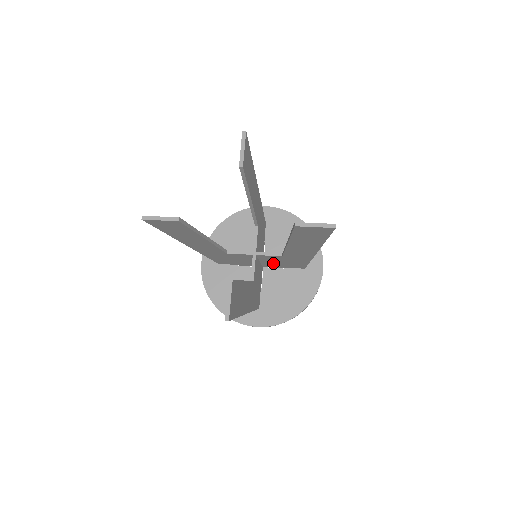
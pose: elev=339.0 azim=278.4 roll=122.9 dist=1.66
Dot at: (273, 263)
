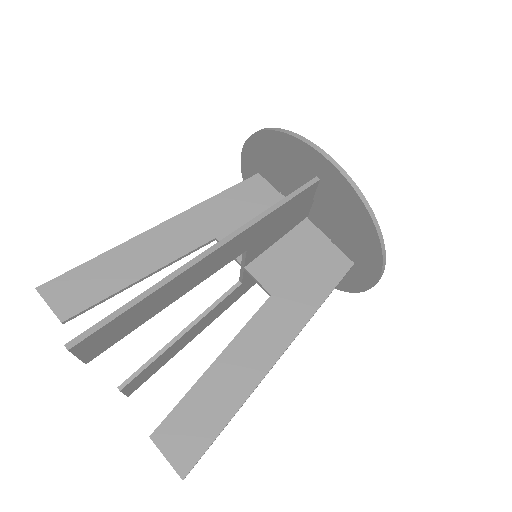
Dot at: (299, 249)
